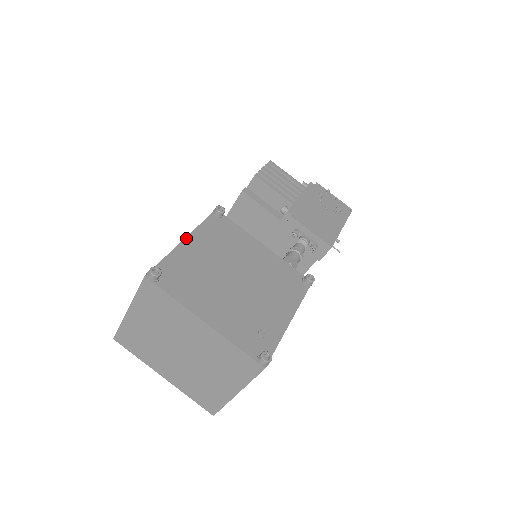
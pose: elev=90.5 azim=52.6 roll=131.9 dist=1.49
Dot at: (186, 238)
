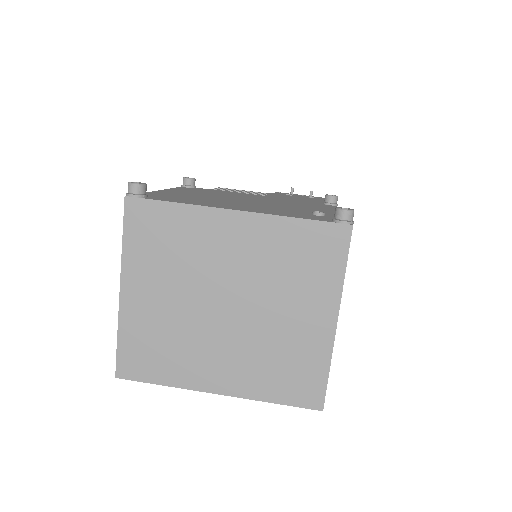
Dot at: (162, 190)
